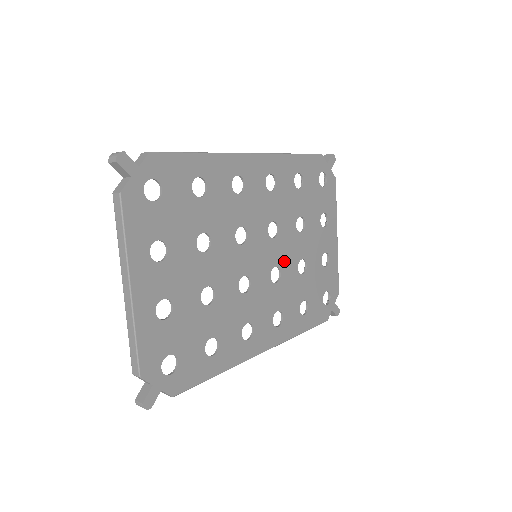
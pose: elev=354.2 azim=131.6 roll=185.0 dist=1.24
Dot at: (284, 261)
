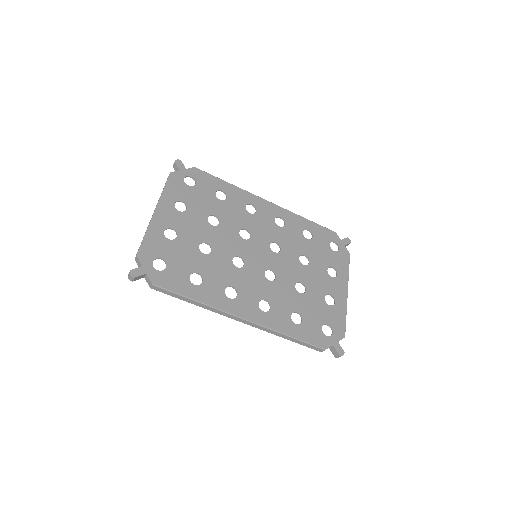
Dot at: (281, 272)
